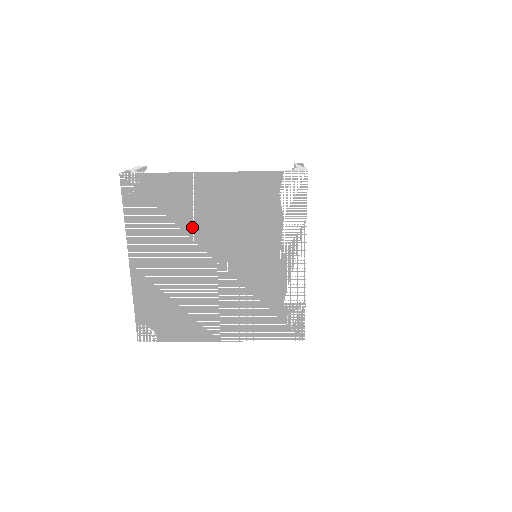
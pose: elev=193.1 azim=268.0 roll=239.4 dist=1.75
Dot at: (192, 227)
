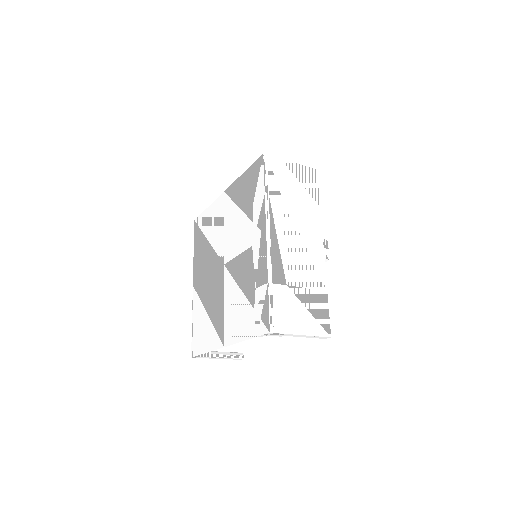
Dot at: (215, 241)
